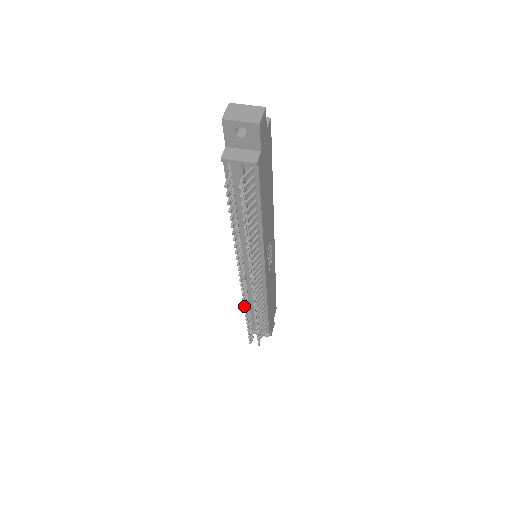
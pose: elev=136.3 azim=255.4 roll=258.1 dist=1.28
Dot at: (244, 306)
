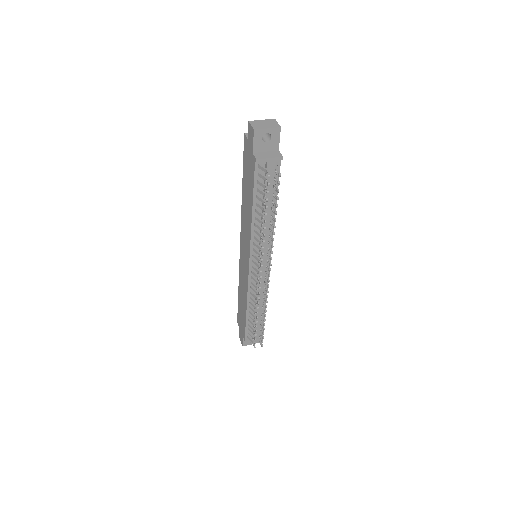
Dot at: (258, 302)
